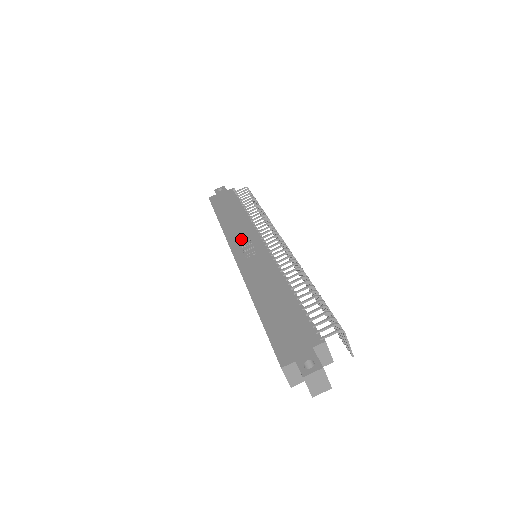
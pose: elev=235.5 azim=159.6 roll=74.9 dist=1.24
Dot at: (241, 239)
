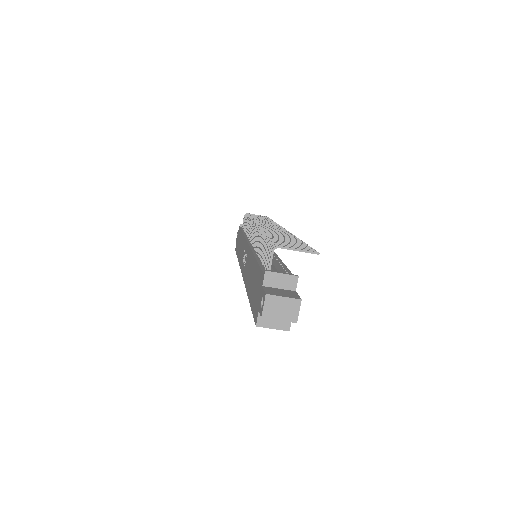
Dot at: (242, 256)
